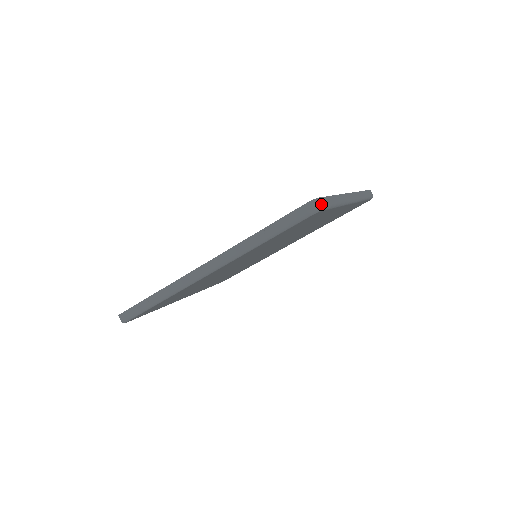
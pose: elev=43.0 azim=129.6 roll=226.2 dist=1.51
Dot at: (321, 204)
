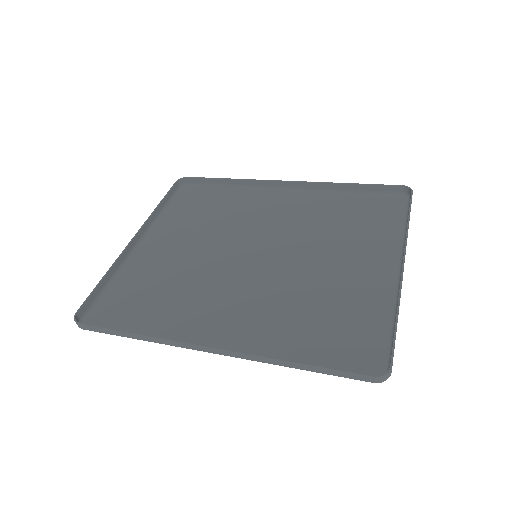
Dot at: occluded
